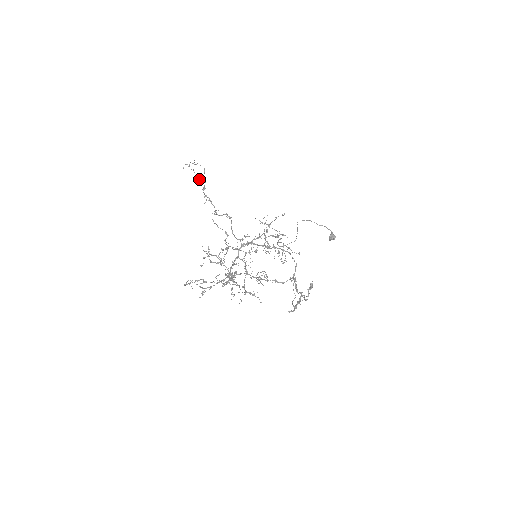
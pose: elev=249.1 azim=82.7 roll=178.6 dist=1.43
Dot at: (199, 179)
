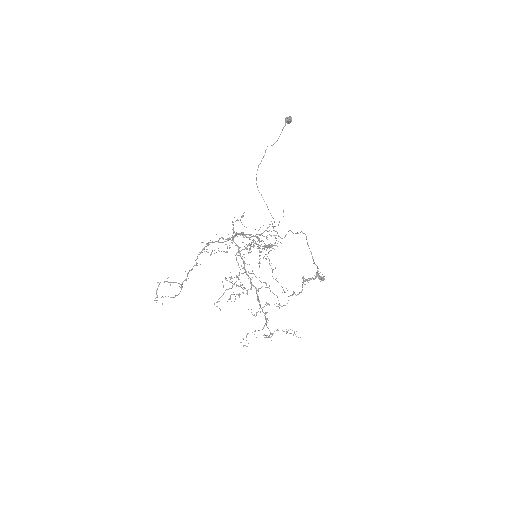
Dot at: occluded
